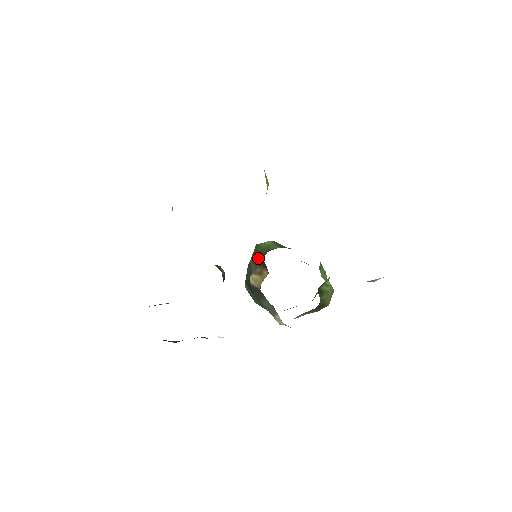
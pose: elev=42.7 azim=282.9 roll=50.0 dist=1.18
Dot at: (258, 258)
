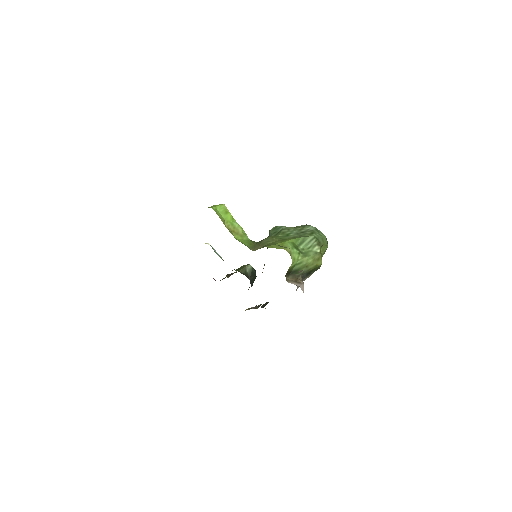
Dot at: occluded
